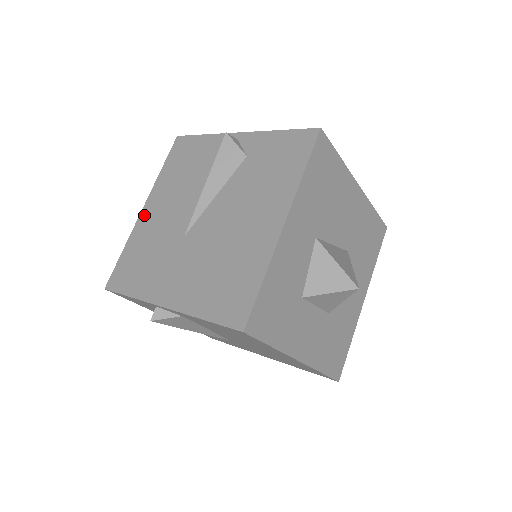
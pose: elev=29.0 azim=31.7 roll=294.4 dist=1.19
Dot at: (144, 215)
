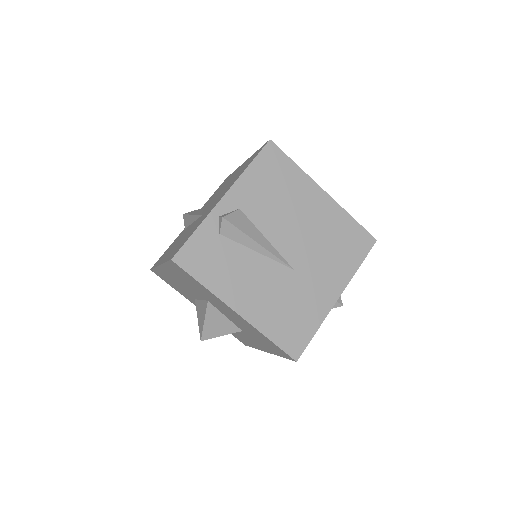
Dot at: occluded
